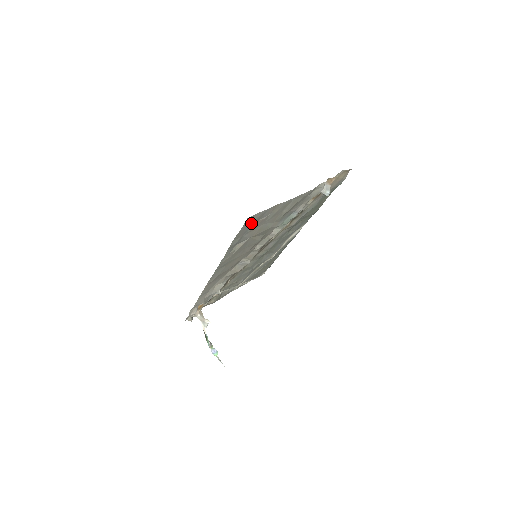
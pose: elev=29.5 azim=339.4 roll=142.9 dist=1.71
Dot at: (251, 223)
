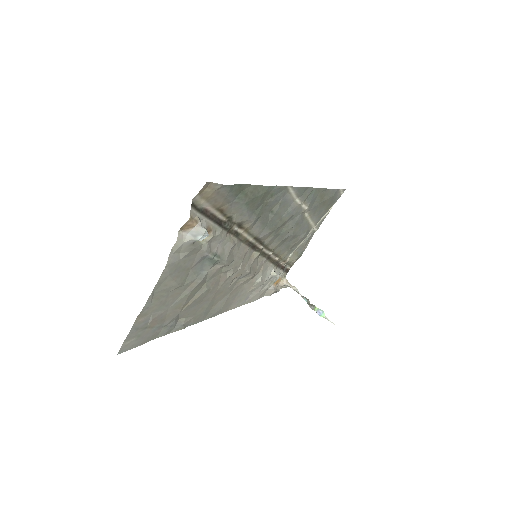
Dot at: (140, 336)
